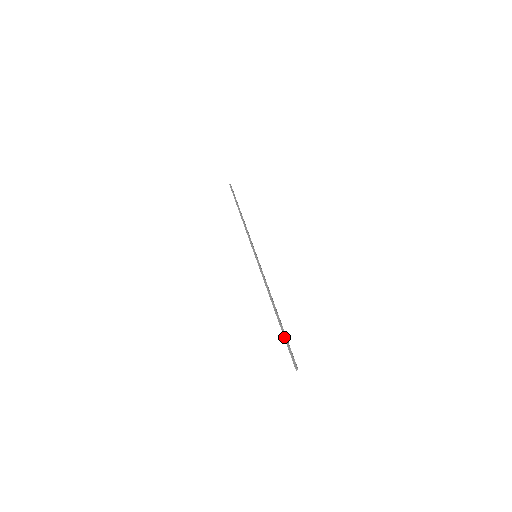
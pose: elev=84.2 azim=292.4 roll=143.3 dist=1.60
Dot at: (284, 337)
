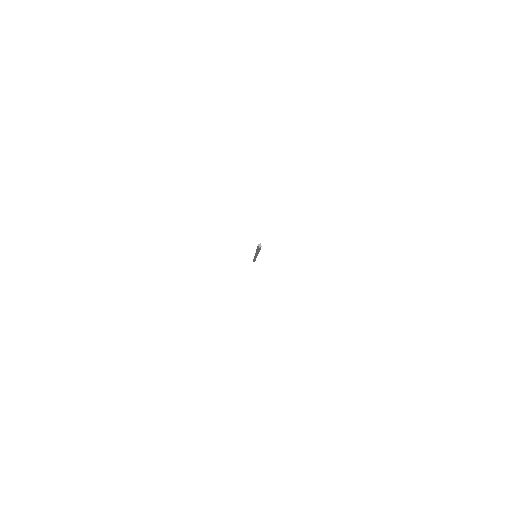
Dot at: occluded
